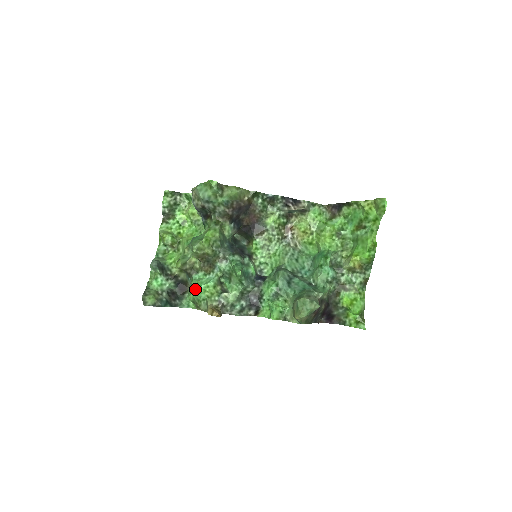
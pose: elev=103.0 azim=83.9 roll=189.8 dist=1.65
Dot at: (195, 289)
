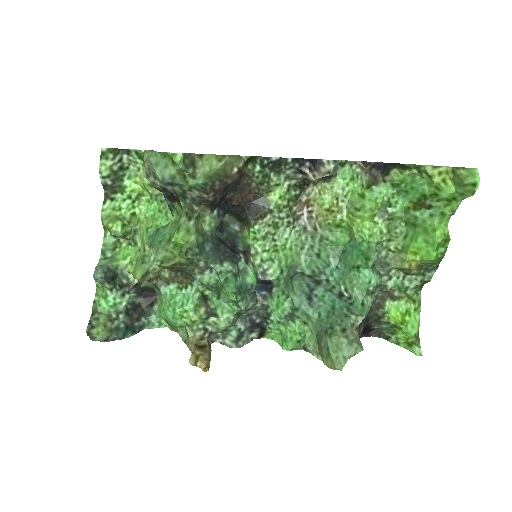
Dot at: (166, 311)
